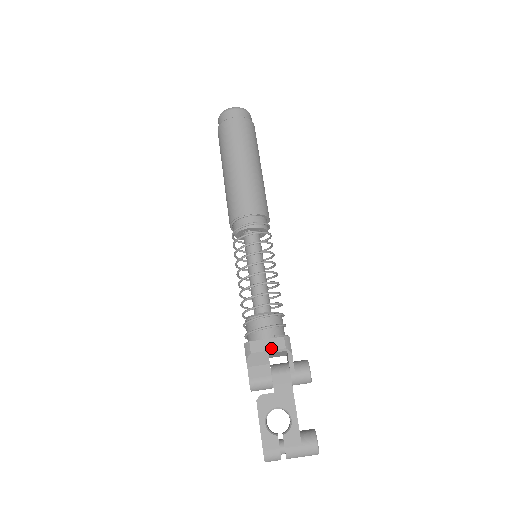
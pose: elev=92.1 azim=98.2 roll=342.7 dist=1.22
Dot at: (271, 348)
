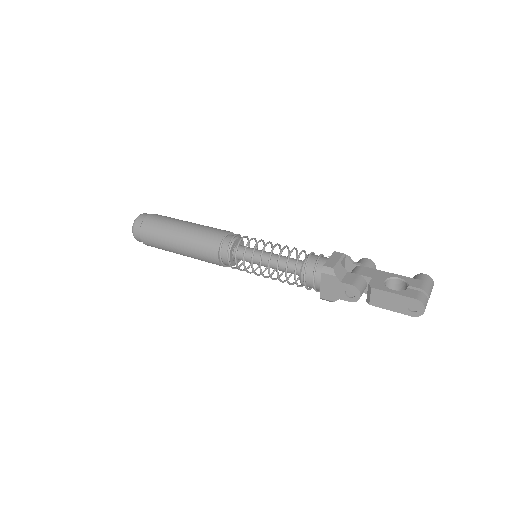
Dot at: (338, 259)
